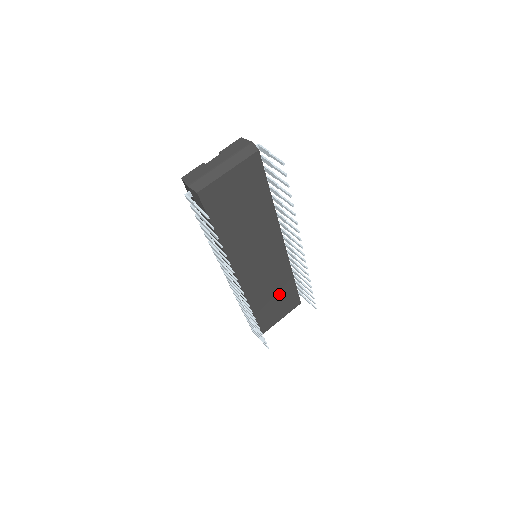
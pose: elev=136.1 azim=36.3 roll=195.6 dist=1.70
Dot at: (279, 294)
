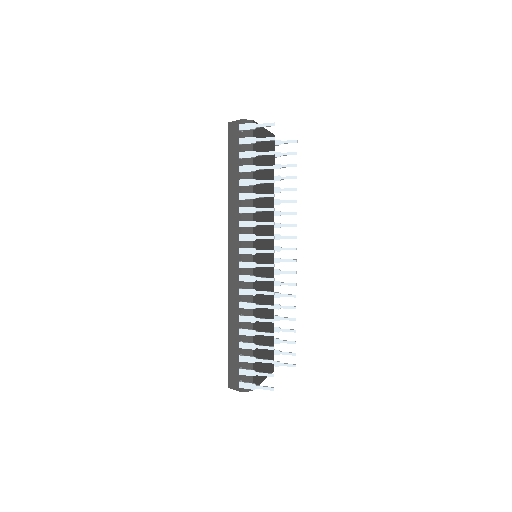
Dot at: (266, 330)
